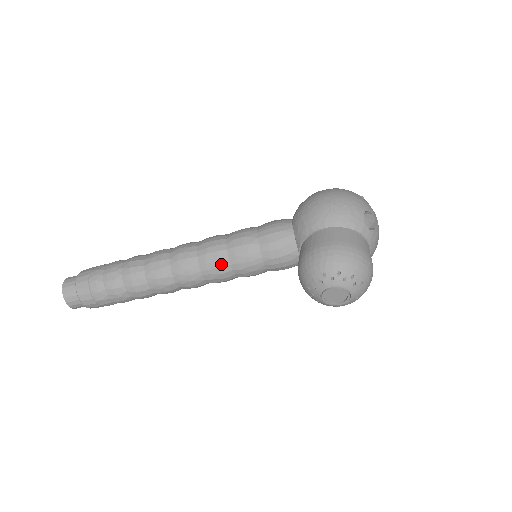
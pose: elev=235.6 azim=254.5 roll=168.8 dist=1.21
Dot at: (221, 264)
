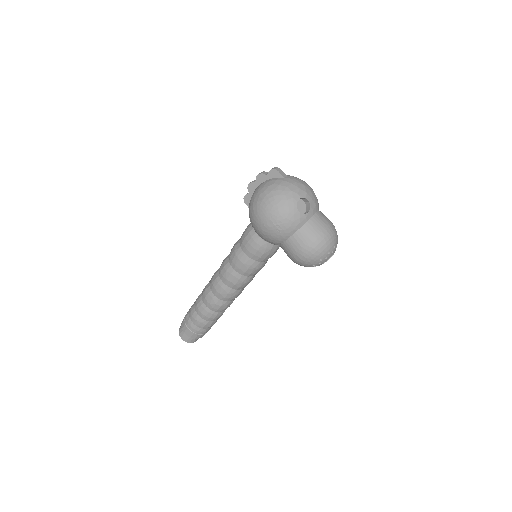
Dot at: (247, 281)
